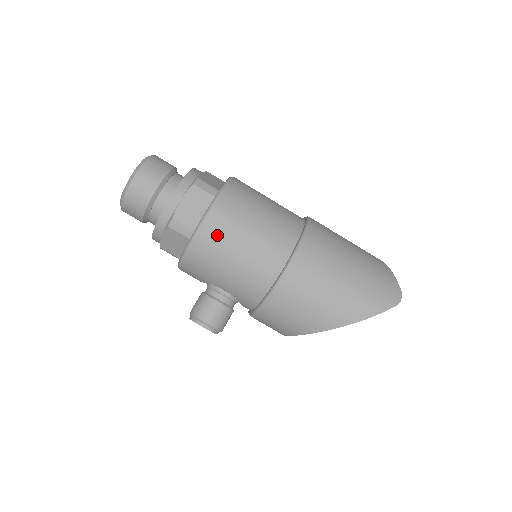
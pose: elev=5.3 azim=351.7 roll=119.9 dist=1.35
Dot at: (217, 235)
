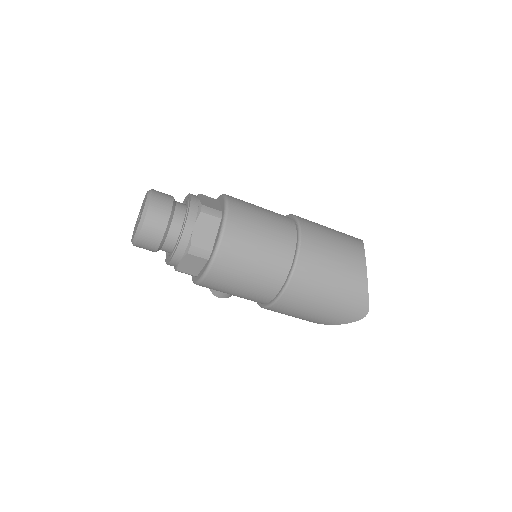
Dot at: (214, 287)
